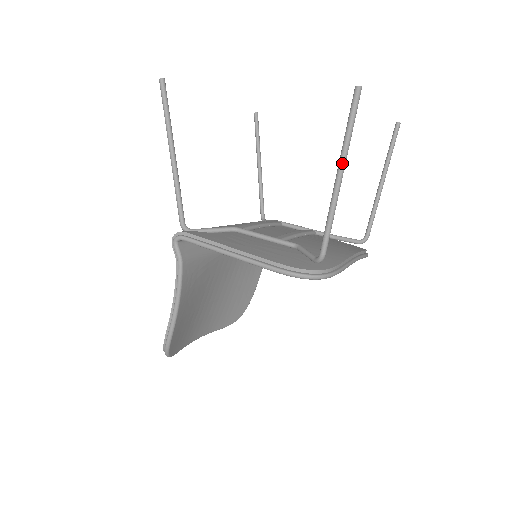
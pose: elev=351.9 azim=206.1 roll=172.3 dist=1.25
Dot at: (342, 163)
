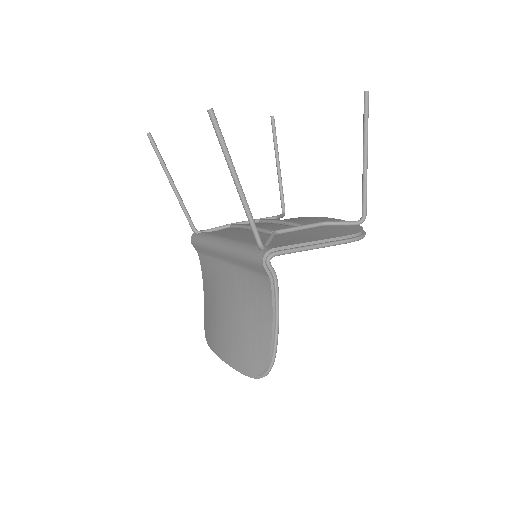
Dot at: (367, 147)
